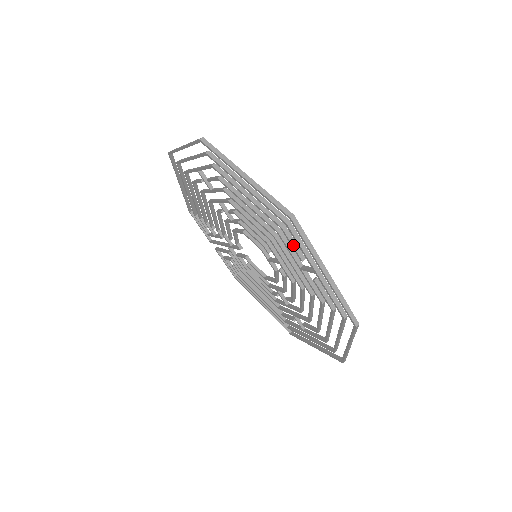
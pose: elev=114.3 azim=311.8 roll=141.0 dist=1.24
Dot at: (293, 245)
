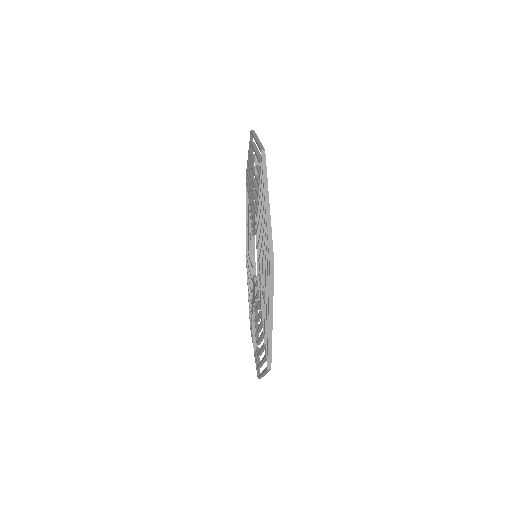
Dot at: (253, 158)
